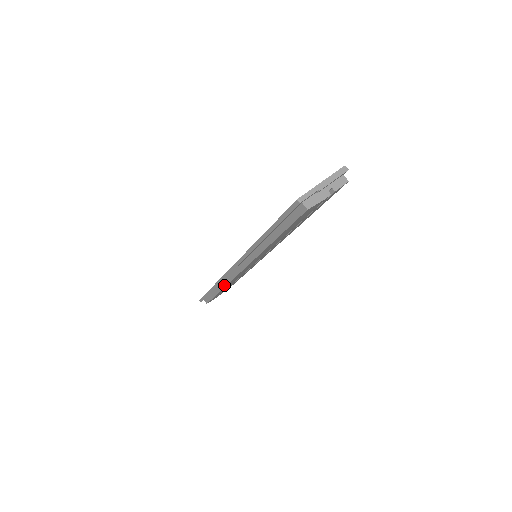
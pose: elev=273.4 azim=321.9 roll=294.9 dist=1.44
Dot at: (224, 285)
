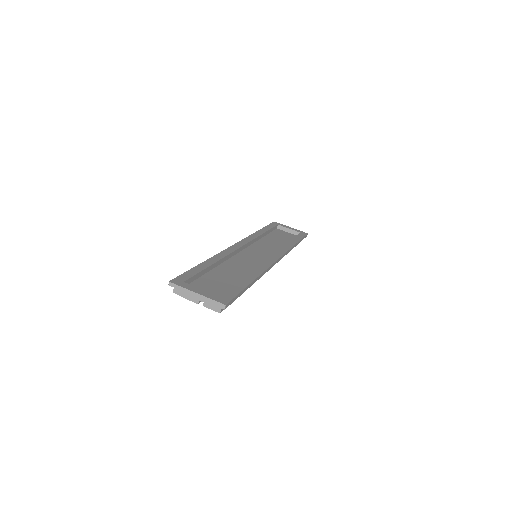
Dot at: occluded
